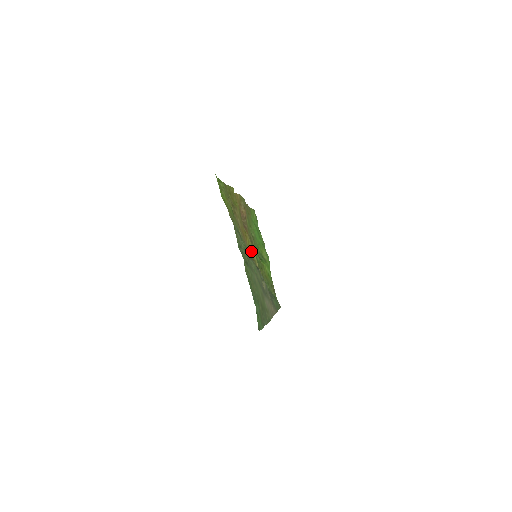
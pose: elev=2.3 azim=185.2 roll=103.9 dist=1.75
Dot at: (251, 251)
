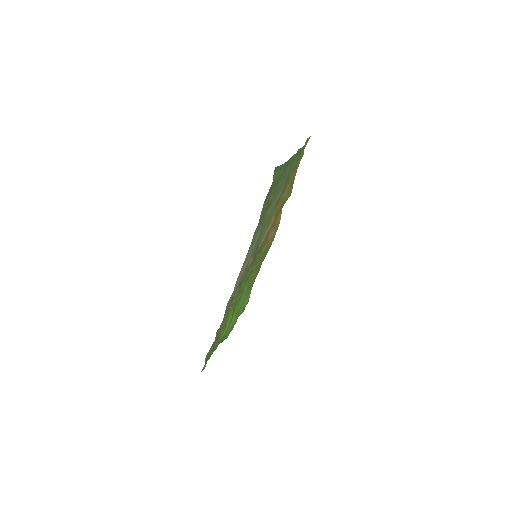
Dot at: (266, 232)
